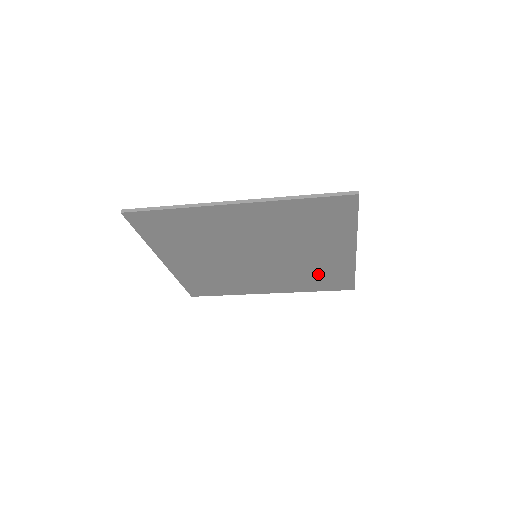
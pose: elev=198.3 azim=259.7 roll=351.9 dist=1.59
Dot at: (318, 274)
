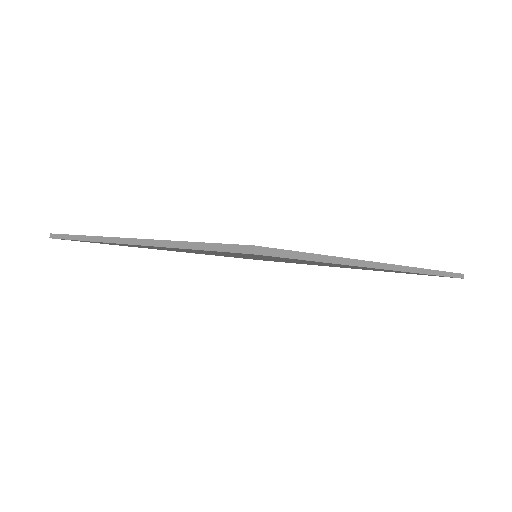
Dot at: occluded
